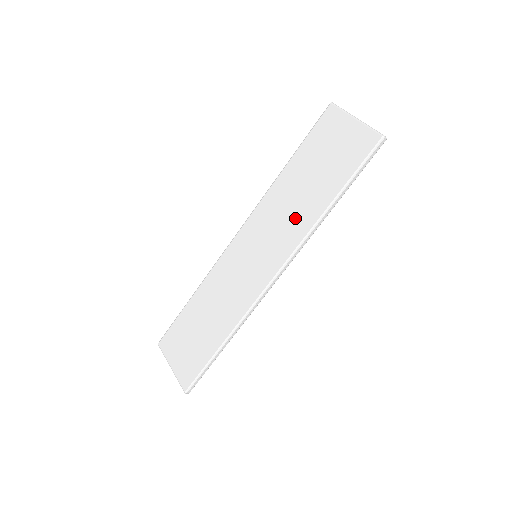
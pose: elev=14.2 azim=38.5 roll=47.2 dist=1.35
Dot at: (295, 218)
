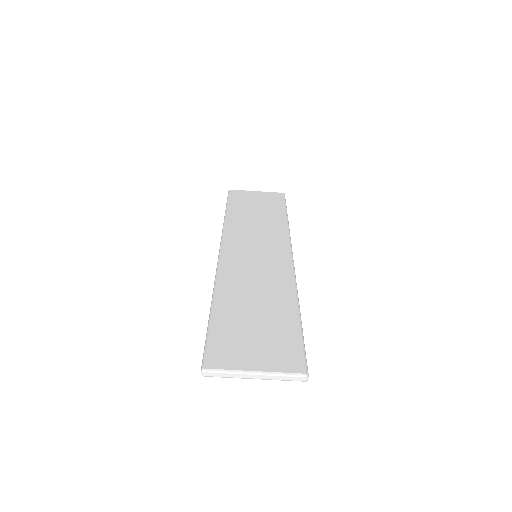
Dot at: (269, 228)
